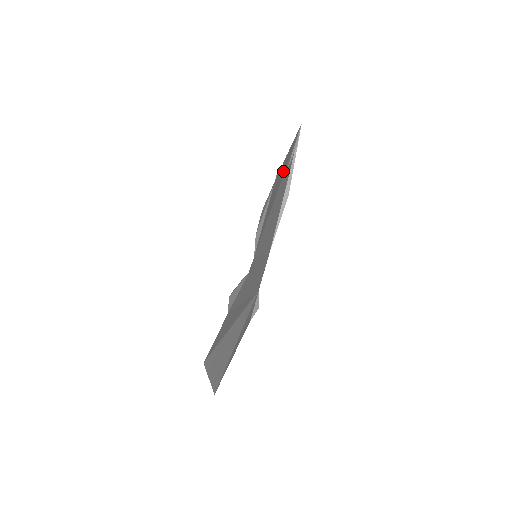
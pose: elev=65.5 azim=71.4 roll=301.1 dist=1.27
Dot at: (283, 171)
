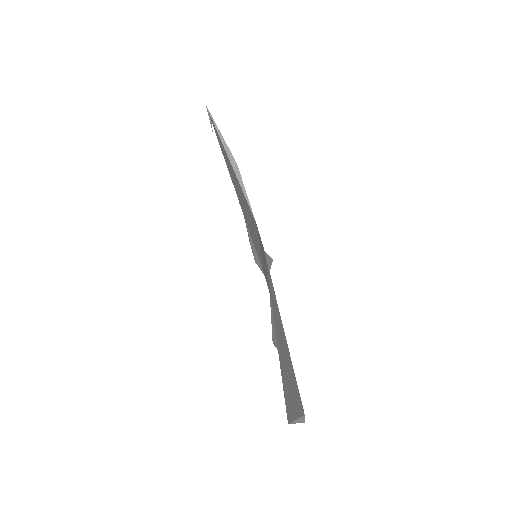
Dot at: occluded
